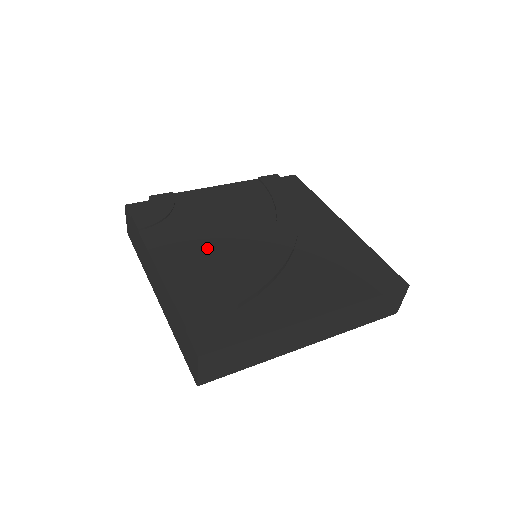
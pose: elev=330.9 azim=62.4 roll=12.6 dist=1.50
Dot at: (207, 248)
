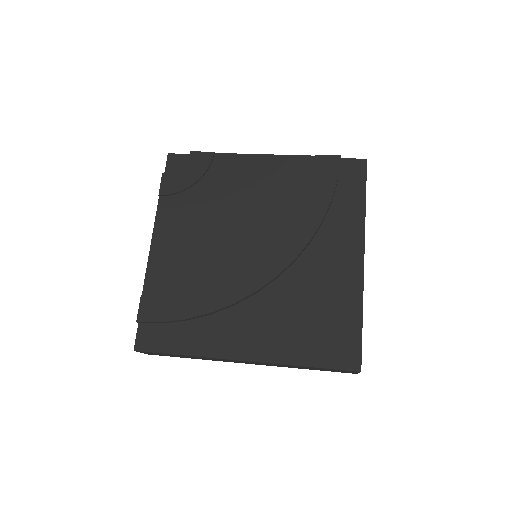
Dot at: (202, 242)
